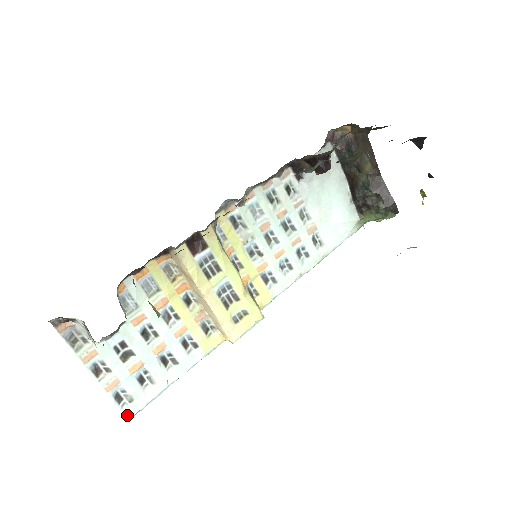
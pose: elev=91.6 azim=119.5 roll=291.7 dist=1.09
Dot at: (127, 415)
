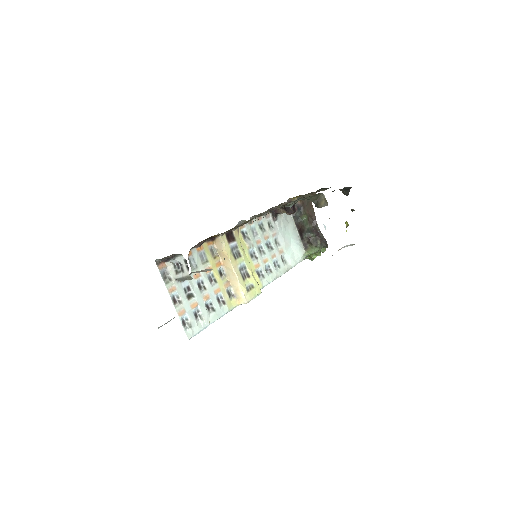
Dot at: (188, 336)
